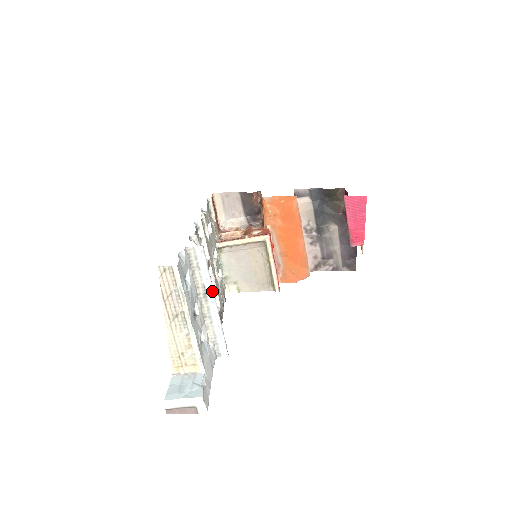
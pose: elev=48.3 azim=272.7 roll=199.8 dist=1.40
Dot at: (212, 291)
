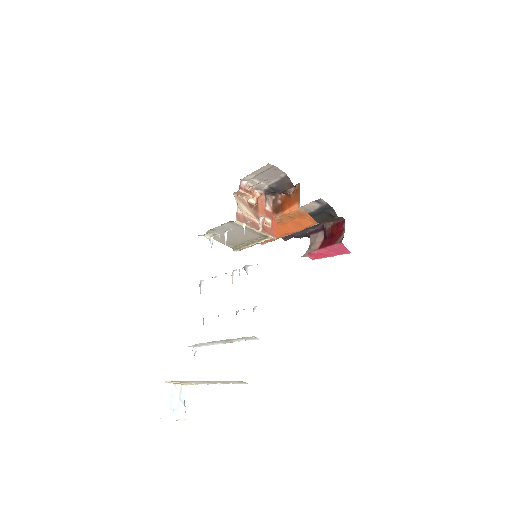
Dot at: occluded
